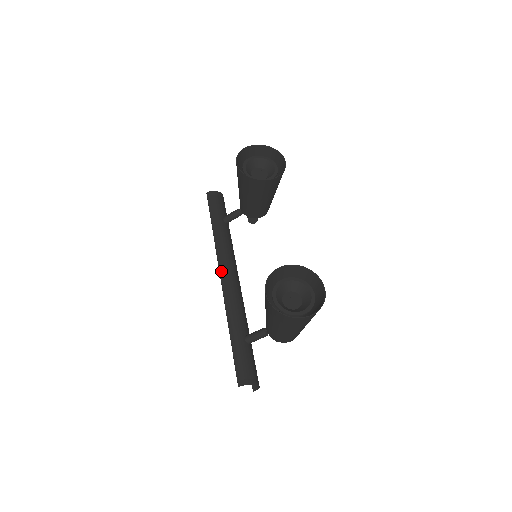
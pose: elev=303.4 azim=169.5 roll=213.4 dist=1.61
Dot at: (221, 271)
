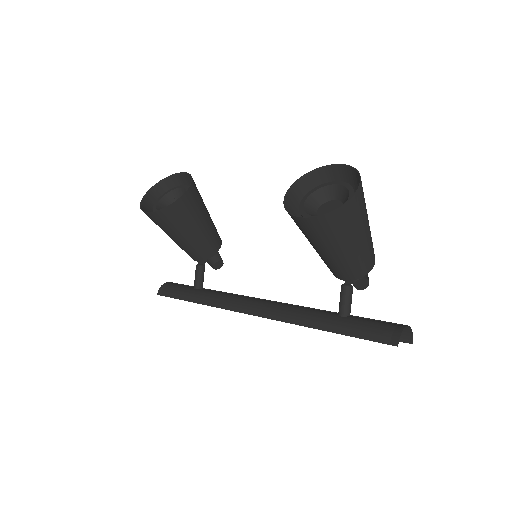
Dot at: (247, 312)
